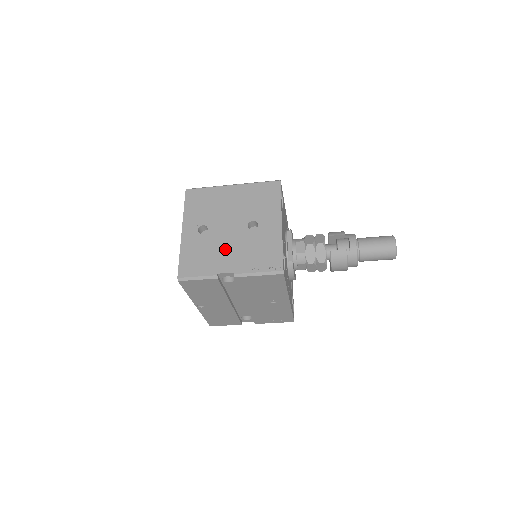
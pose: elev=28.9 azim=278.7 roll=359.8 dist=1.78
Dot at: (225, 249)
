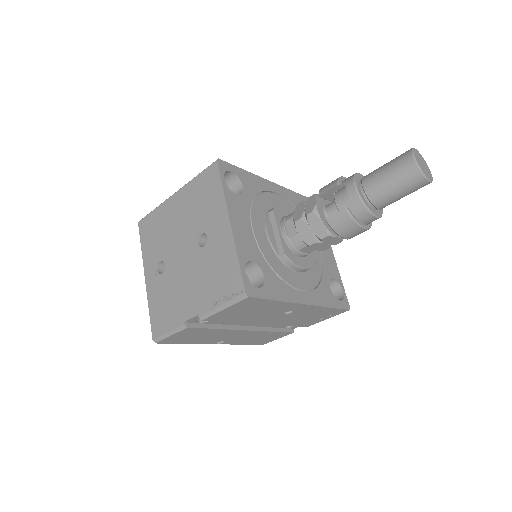
Dot at: (184, 286)
